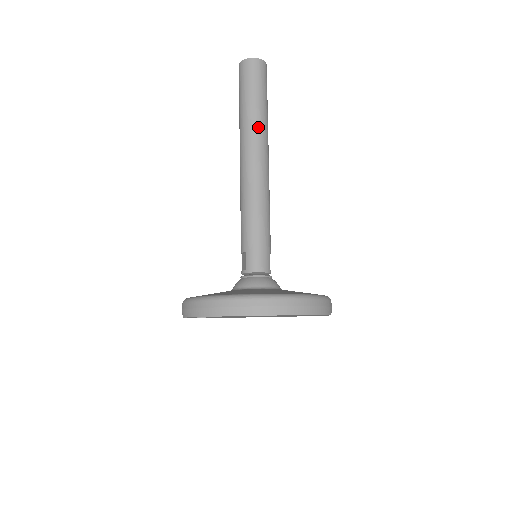
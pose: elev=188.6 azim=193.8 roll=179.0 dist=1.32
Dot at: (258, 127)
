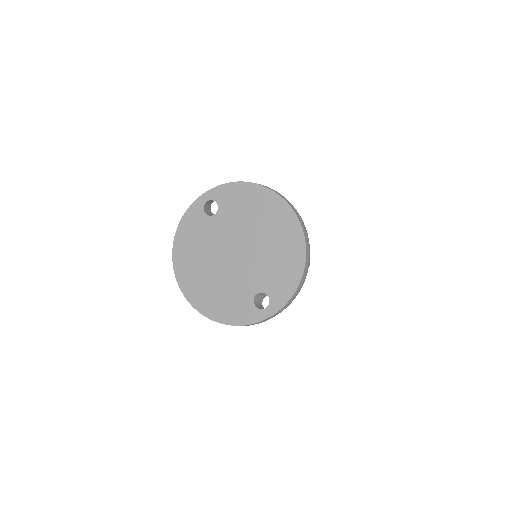
Dot at: occluded
